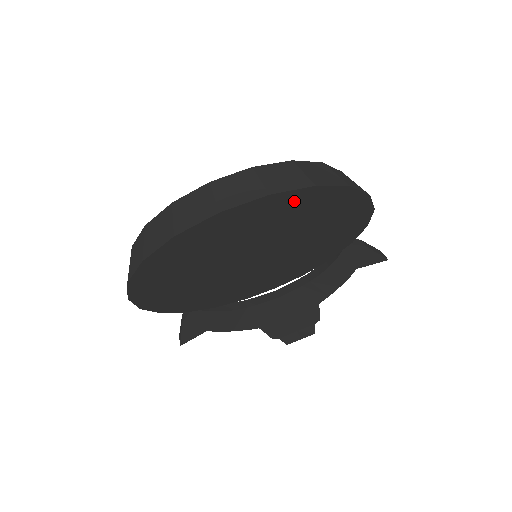
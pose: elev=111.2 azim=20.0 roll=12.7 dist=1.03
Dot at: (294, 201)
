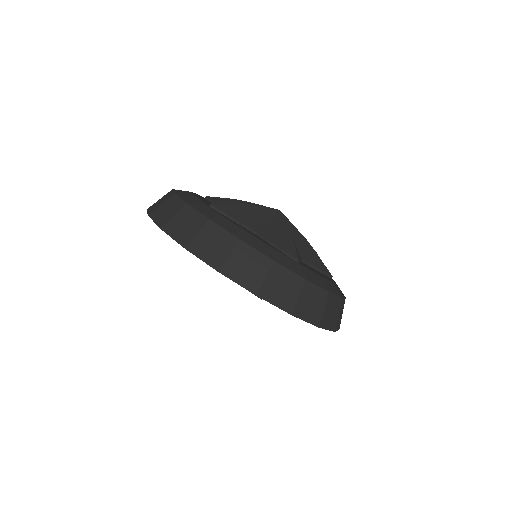
Dot at: occluded
